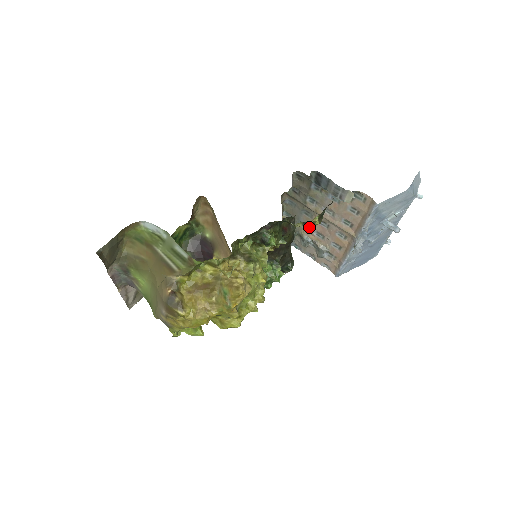
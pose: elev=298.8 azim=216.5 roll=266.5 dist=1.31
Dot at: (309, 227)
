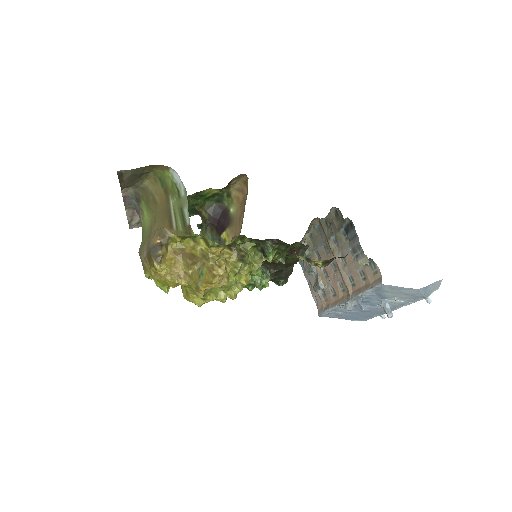
Dot at: occluded
